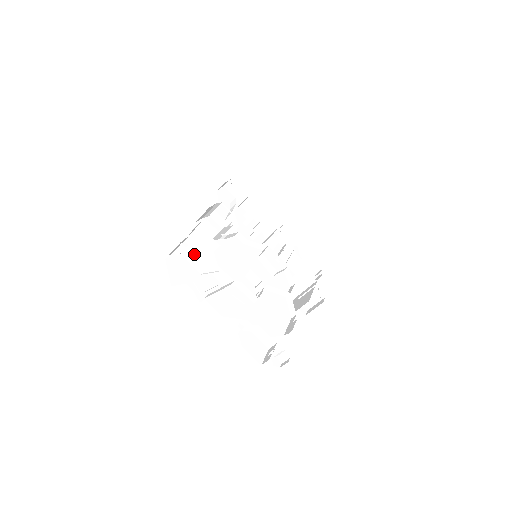
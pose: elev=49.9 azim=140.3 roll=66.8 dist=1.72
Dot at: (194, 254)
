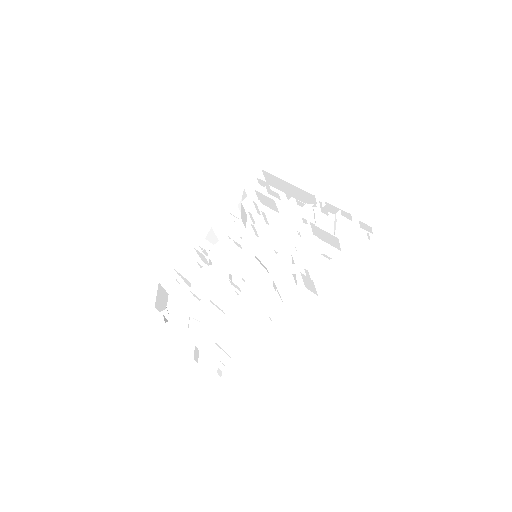
Dot at: (187, 282)
